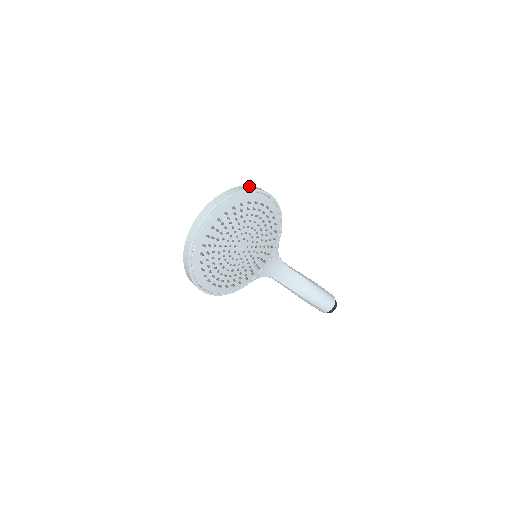
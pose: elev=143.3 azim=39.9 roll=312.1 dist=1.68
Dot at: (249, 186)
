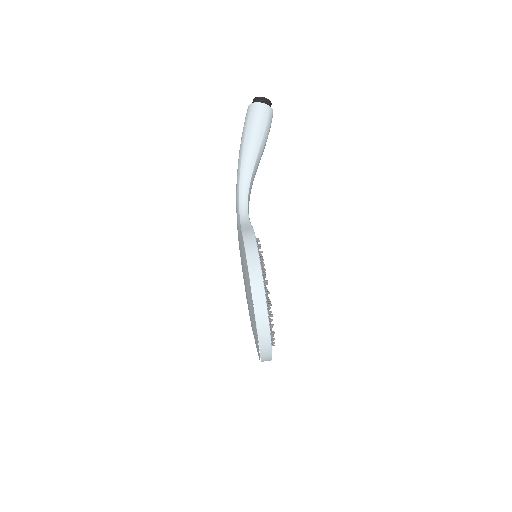
Dot at: (259, 319)
